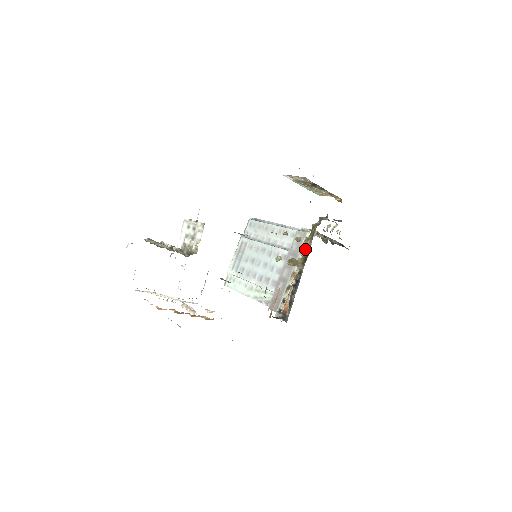
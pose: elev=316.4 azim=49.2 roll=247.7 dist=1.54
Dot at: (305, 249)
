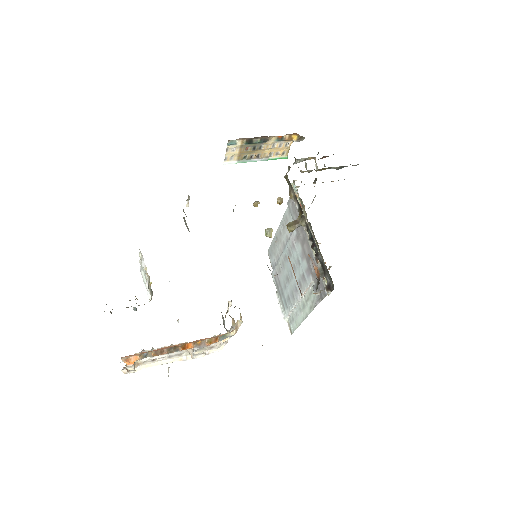
Dot at: (295, 203)
